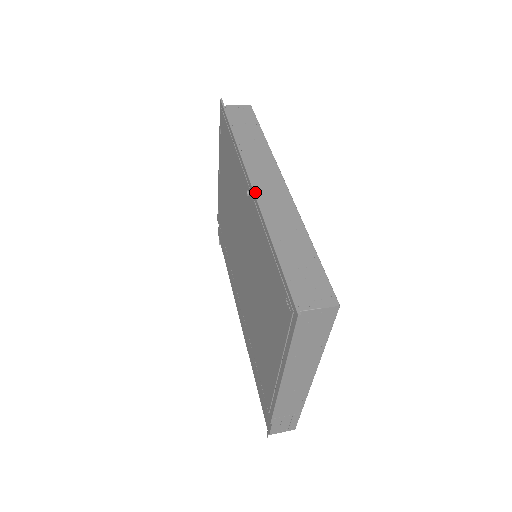
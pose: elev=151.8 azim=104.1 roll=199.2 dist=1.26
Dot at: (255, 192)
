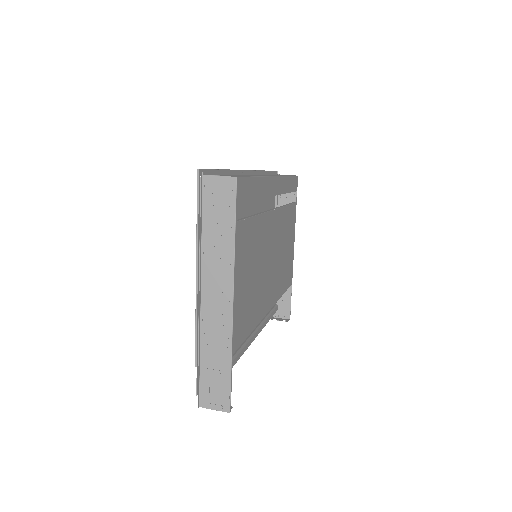
Dot at: (244, 170)
